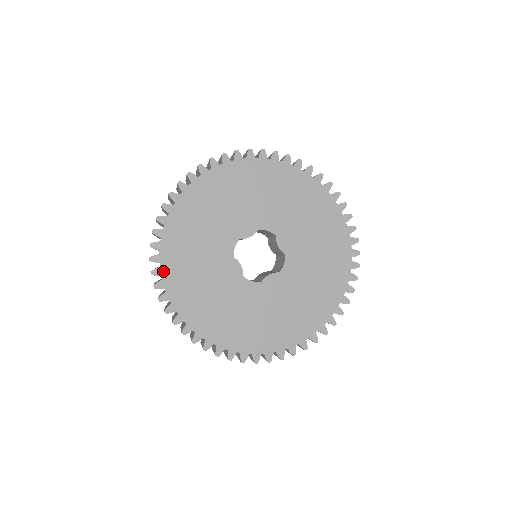
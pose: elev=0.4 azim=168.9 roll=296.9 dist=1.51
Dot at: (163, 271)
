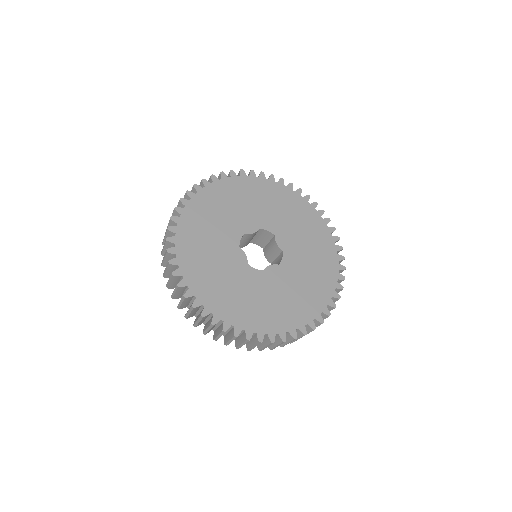
Dot at: (178, 250)
